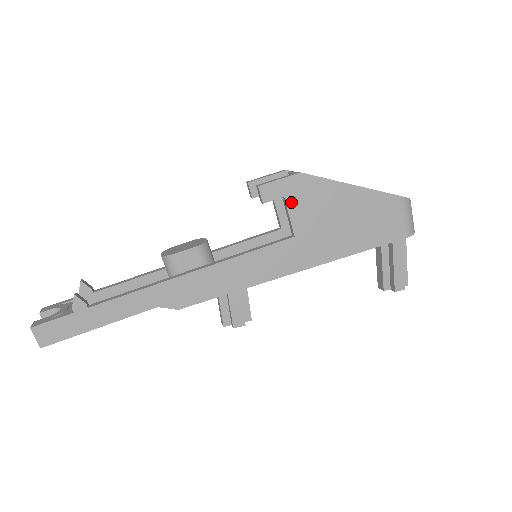
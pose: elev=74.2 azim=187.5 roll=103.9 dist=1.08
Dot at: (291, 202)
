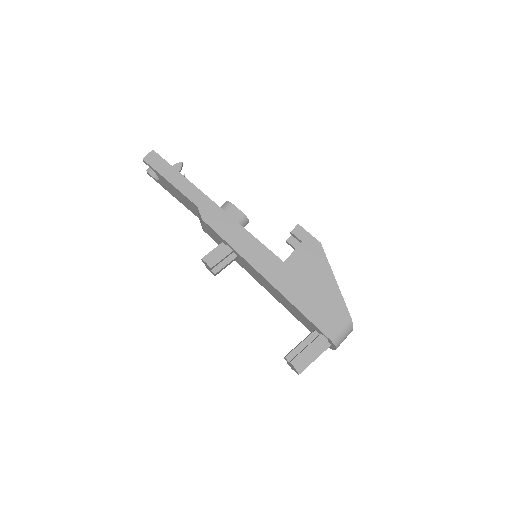
Dot at: (302, 248)
